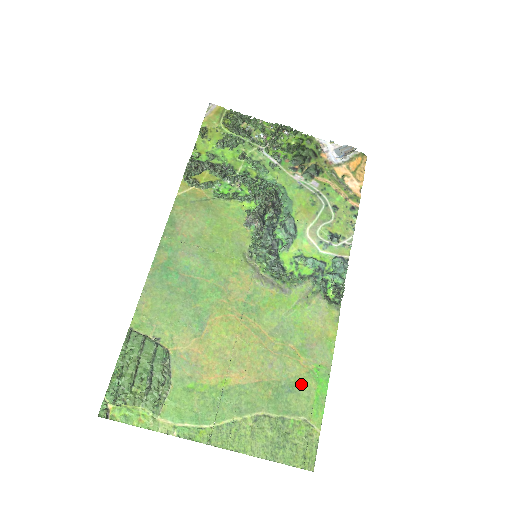
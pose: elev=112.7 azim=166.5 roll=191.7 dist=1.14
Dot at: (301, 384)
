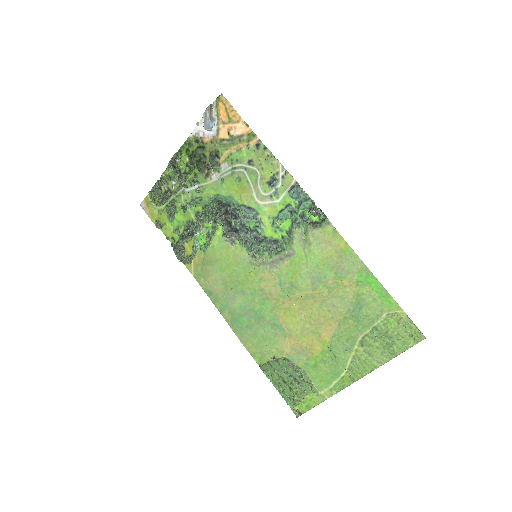
Dot at: (361, 297)
